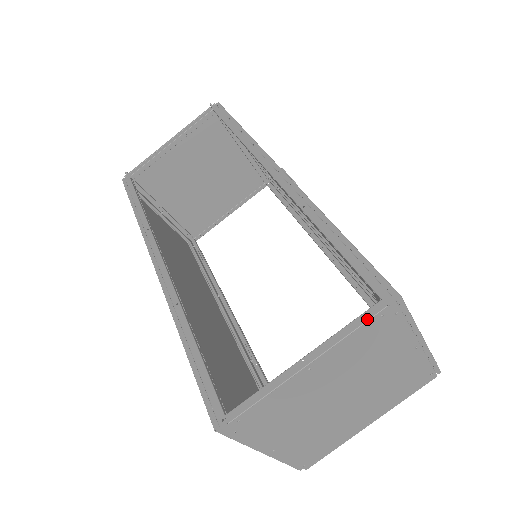
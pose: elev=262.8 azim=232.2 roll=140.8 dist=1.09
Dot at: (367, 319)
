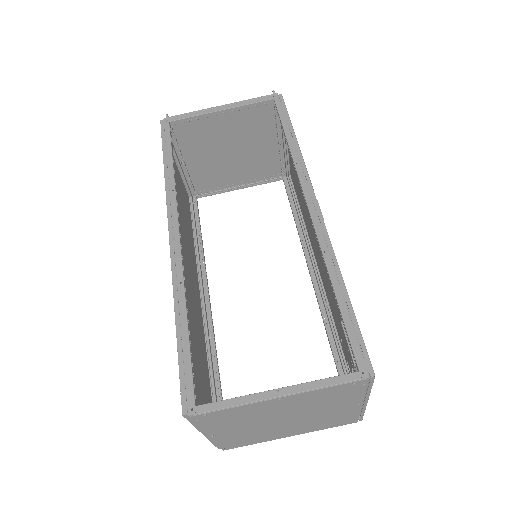
Dot at: (342, 382)
